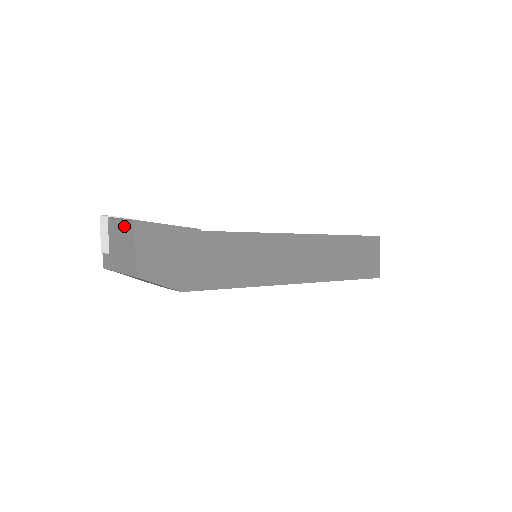
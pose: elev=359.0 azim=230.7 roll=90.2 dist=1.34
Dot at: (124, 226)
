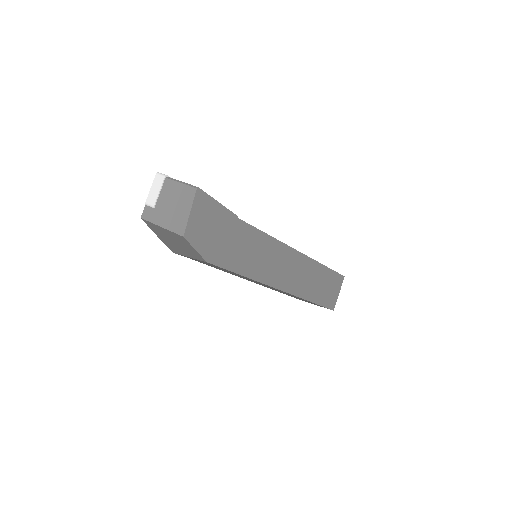
Dot at: (184, 189)
